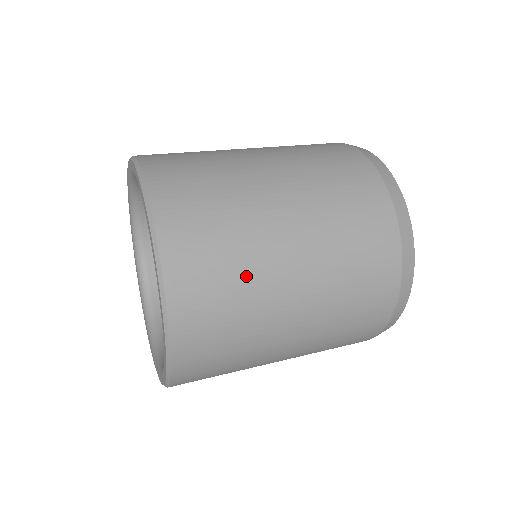
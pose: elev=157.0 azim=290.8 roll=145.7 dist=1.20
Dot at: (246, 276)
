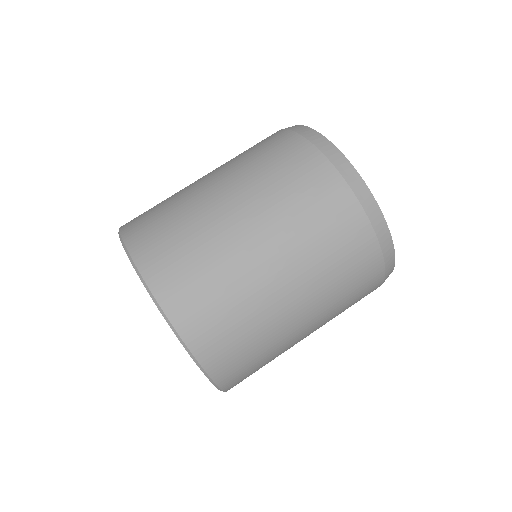
Dot at: occluded
